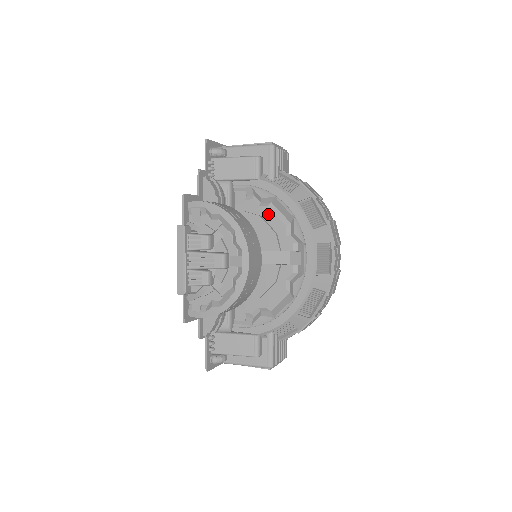
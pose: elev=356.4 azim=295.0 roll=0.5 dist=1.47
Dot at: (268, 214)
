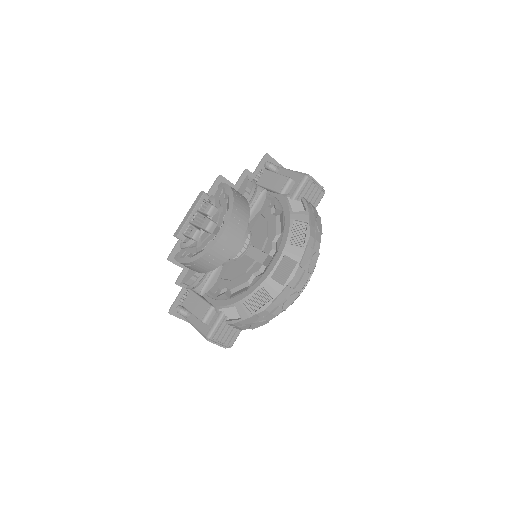
Dot at: (272, 222)
